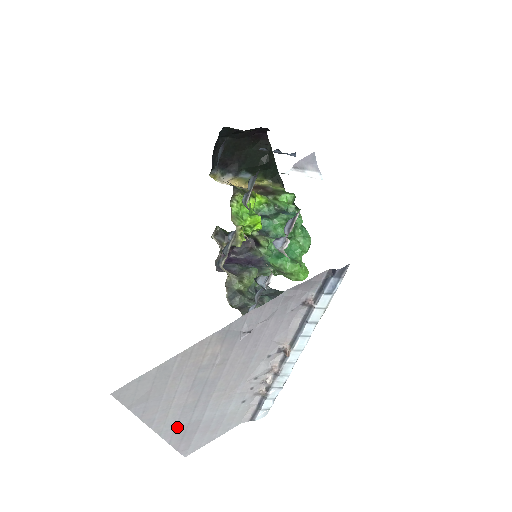
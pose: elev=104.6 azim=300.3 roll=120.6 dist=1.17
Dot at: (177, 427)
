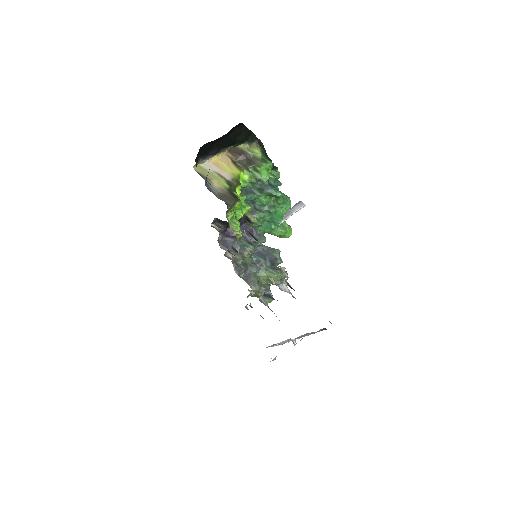
Dot at: occluded
